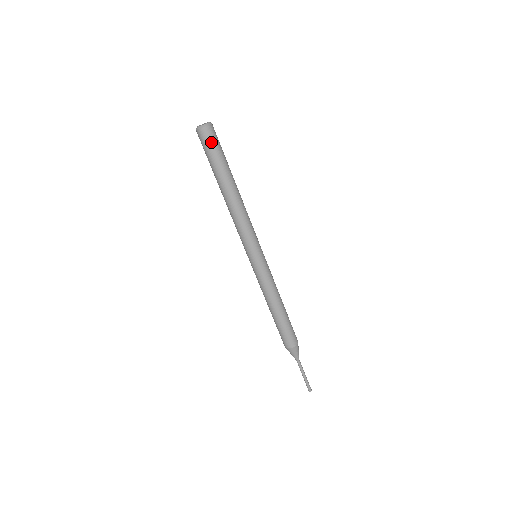
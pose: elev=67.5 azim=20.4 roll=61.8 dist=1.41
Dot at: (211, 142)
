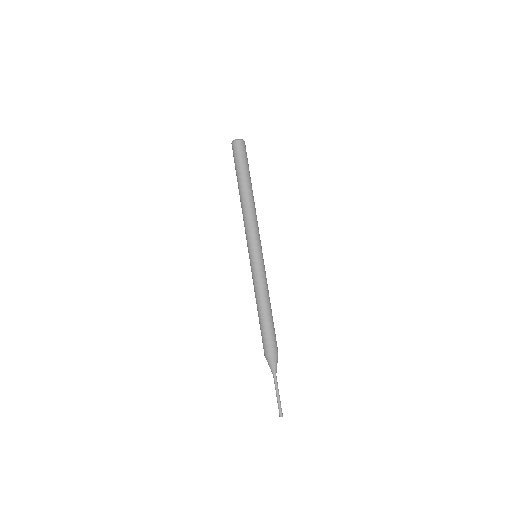
Dot at: (239, 152)
